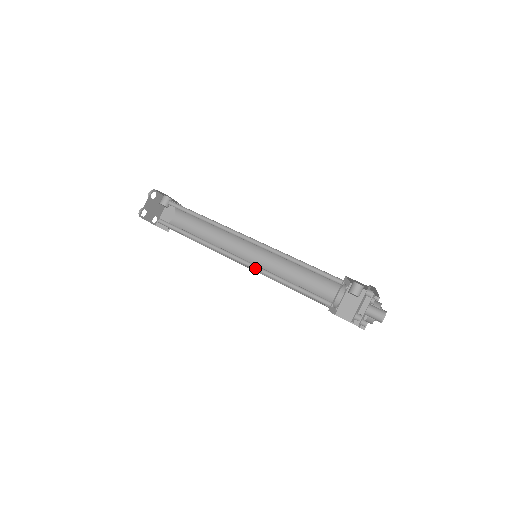
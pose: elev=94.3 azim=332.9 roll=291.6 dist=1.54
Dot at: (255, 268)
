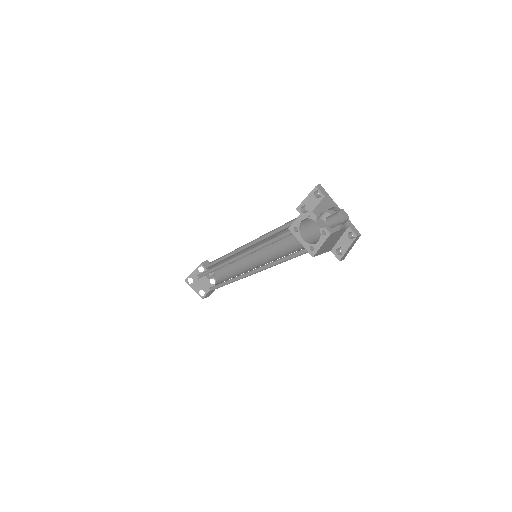
Dot at: occluded
